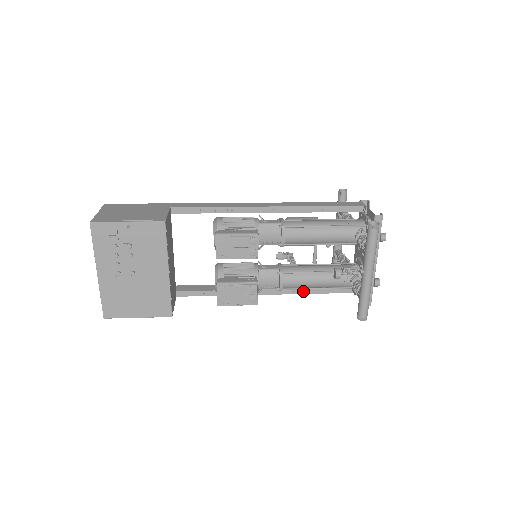
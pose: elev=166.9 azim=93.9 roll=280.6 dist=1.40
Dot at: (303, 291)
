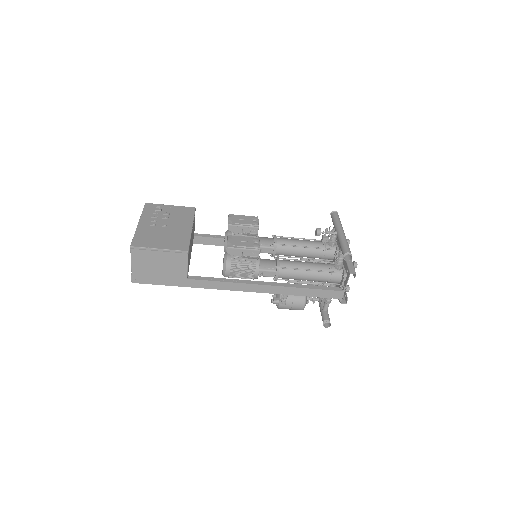
Dot at: (298, 286)
